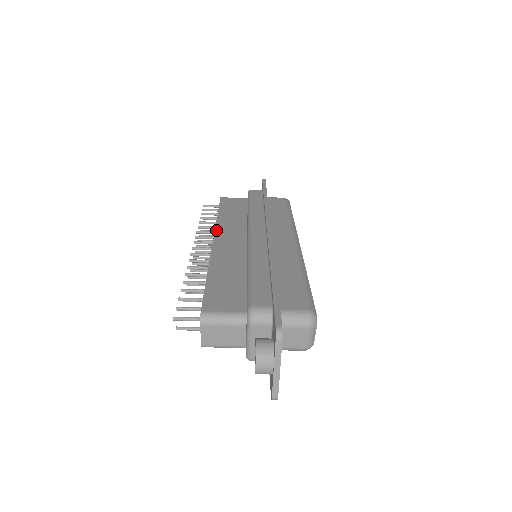
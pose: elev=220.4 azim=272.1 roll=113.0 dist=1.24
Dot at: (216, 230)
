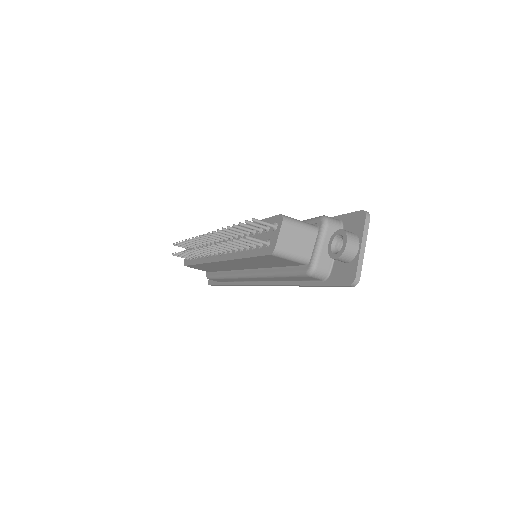
Dot at: occluded
